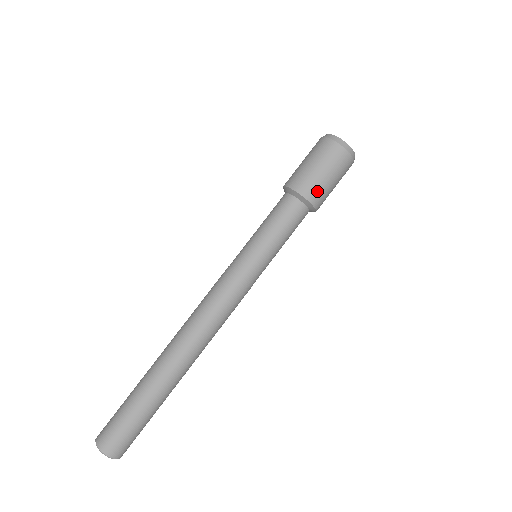
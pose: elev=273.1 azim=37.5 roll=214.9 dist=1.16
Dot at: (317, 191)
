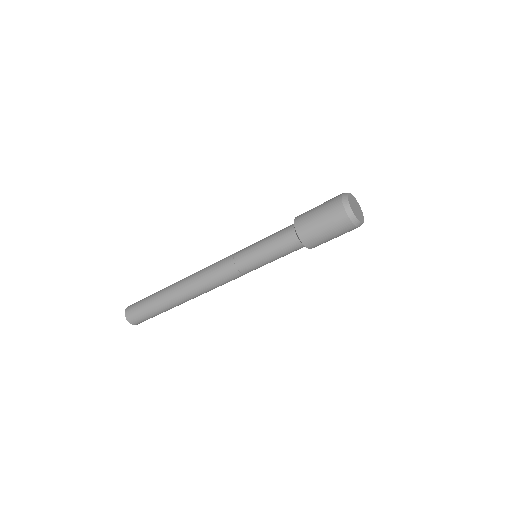
Dot at: (316, 243)
